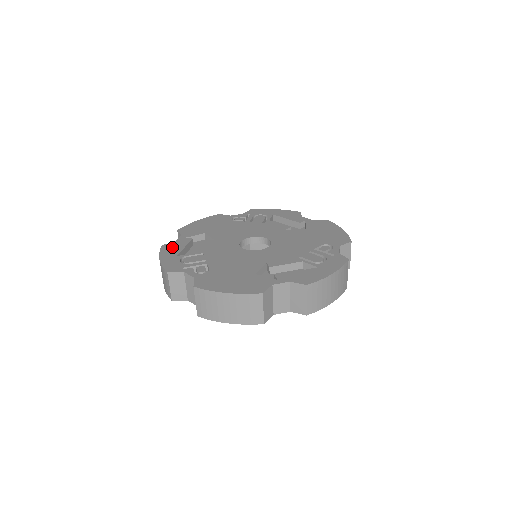
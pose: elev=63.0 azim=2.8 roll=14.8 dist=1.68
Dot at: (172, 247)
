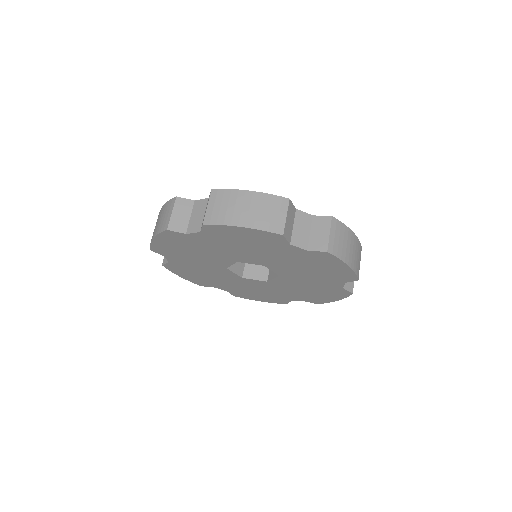
Dot at: occluded
